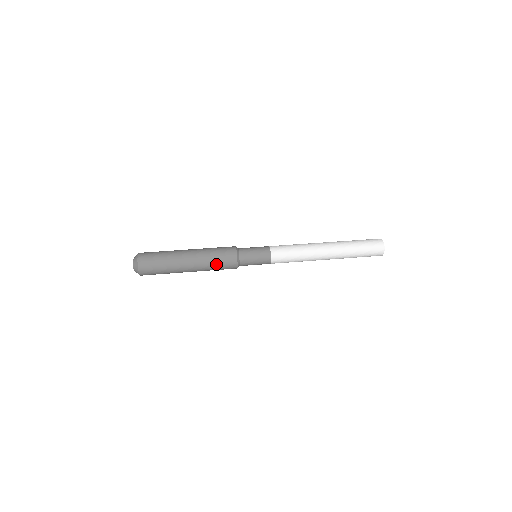
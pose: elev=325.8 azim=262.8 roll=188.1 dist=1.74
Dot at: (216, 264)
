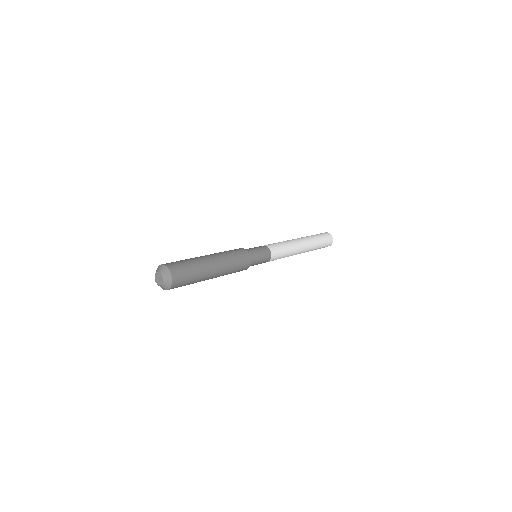
Dot at: (235, 268)
